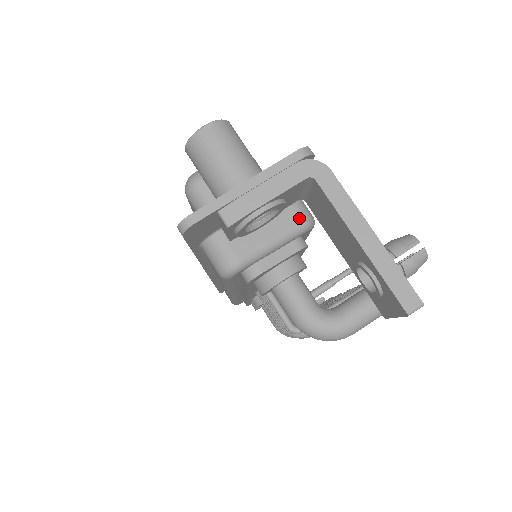
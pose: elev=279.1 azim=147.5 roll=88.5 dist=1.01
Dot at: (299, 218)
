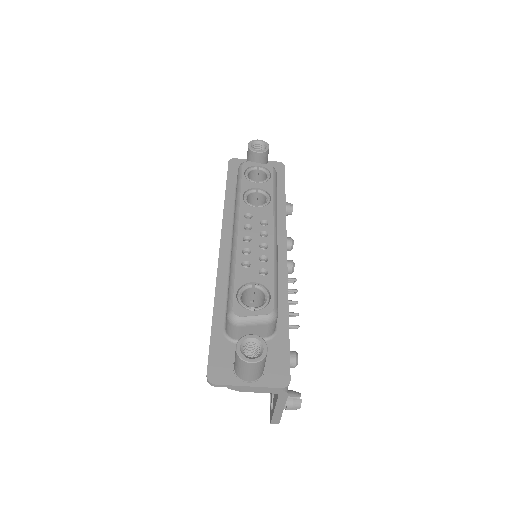
Dot at: occluded
